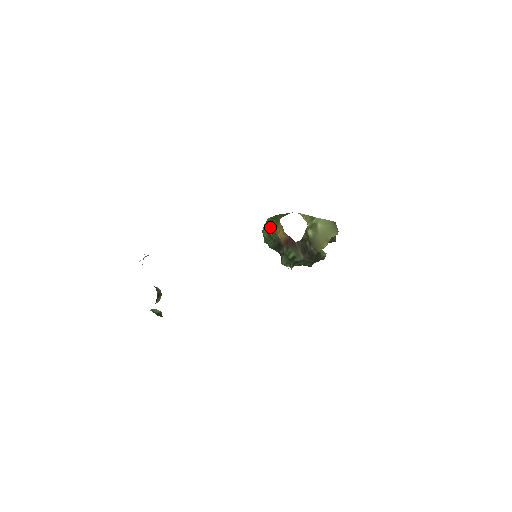
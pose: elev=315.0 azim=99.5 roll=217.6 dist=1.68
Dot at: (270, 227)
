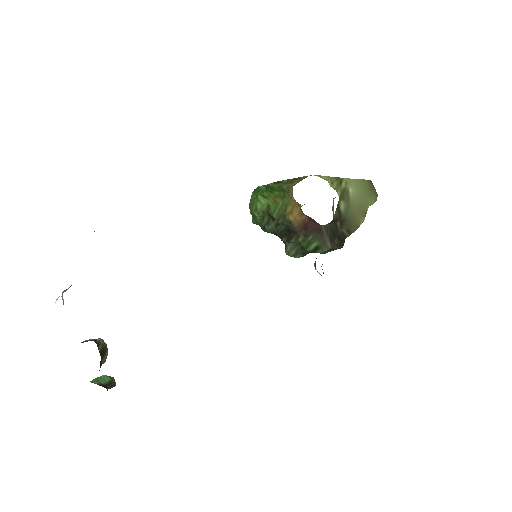
Dot at: (271, 204)
